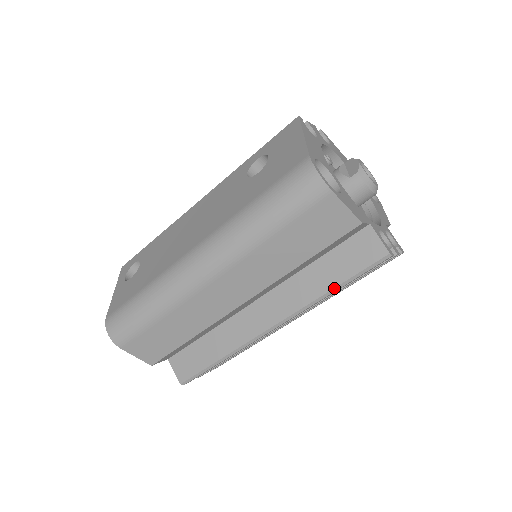
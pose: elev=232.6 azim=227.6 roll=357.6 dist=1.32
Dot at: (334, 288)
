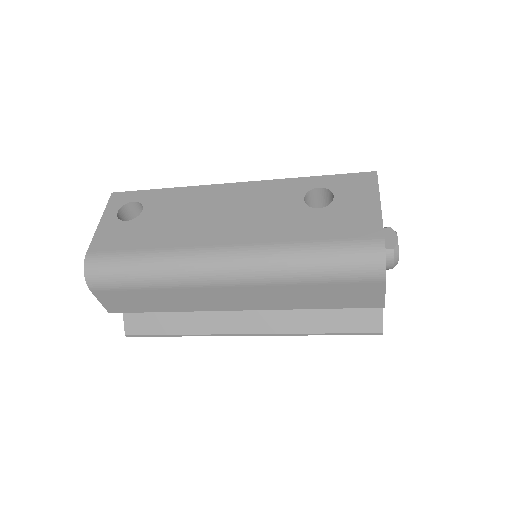
Dot at: (321, 333)
